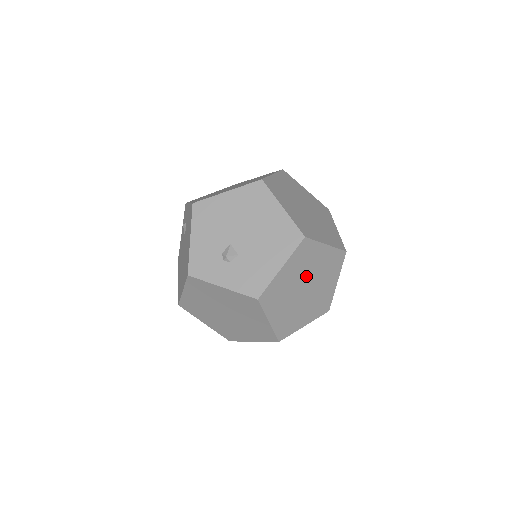
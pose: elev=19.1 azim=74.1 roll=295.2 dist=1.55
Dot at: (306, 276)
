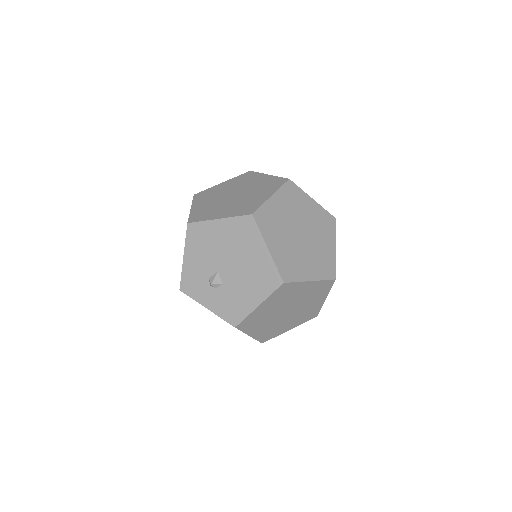
Dot at: (288, 304)
